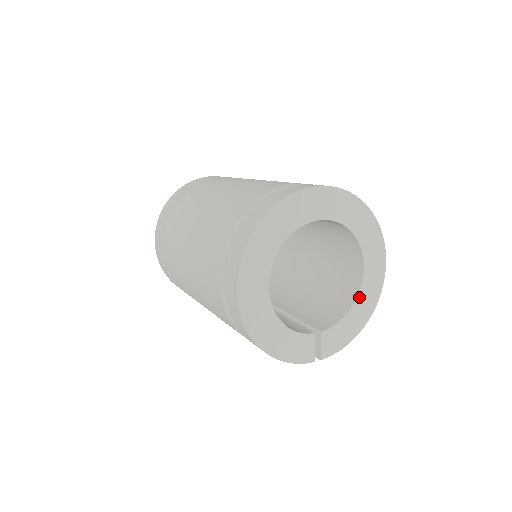
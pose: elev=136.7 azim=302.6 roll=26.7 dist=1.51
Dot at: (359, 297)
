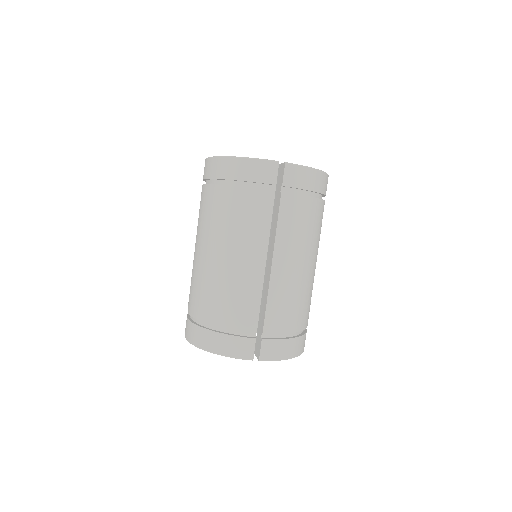
Dot at: occluded
